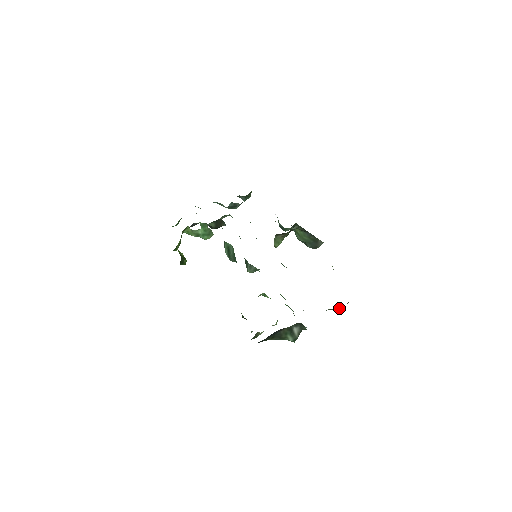
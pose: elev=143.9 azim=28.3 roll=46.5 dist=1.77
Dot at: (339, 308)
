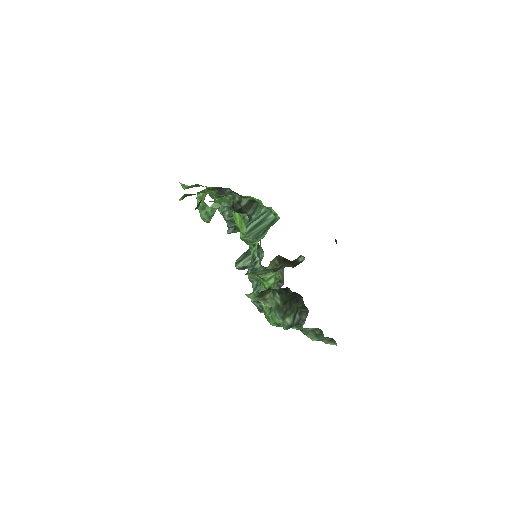
Dot at: (320, 337)
